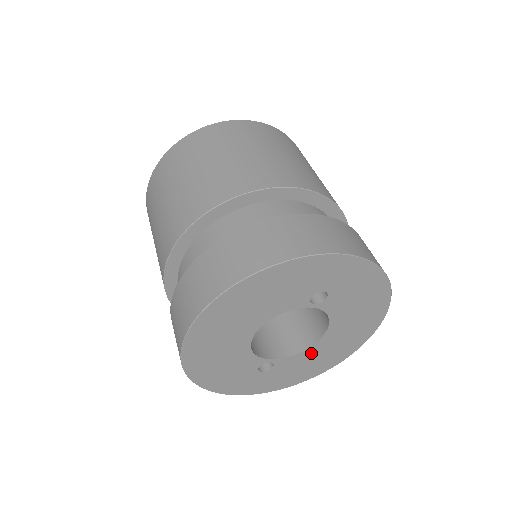
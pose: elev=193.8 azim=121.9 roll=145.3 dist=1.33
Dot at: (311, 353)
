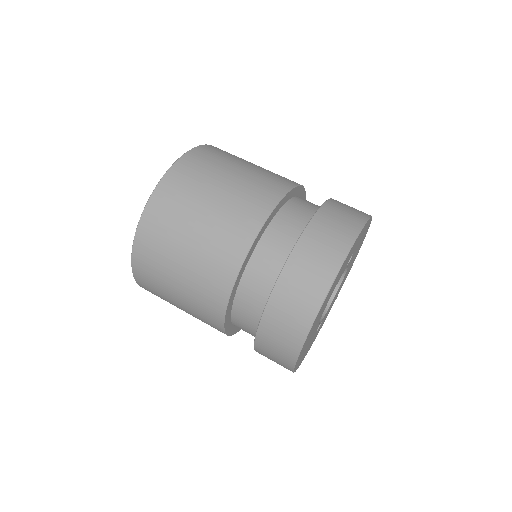
Dot at: occluded
